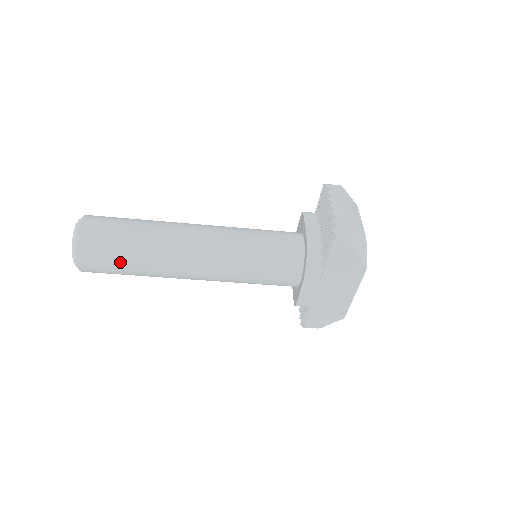
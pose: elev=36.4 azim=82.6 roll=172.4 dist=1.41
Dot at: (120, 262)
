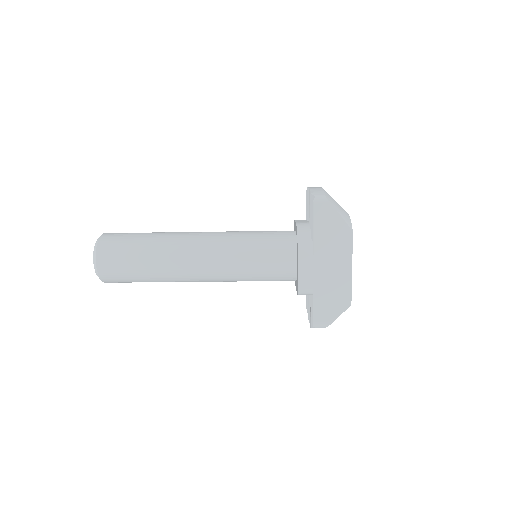
Dot at: (133, 256)
